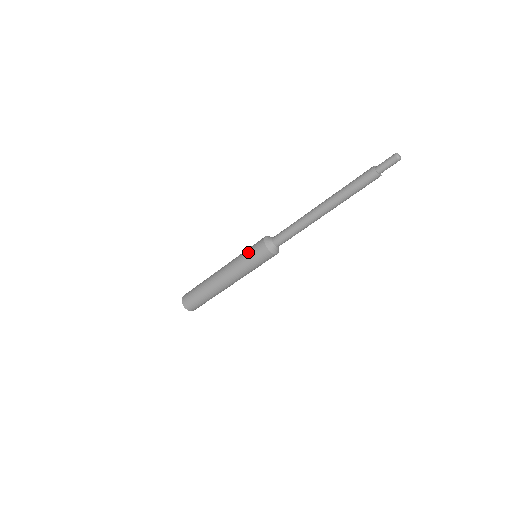
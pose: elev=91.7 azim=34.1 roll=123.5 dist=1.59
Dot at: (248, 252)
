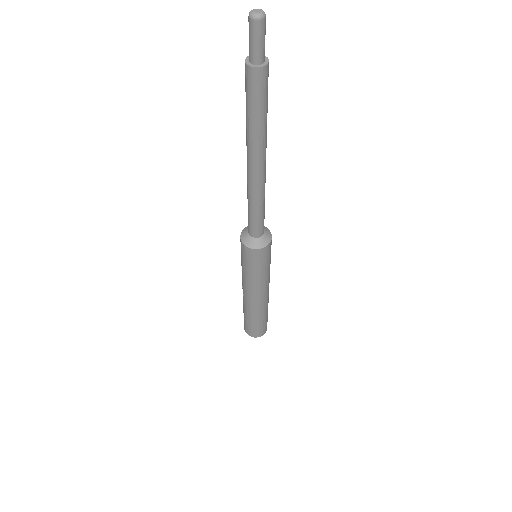
Dot at: (246, 266)
